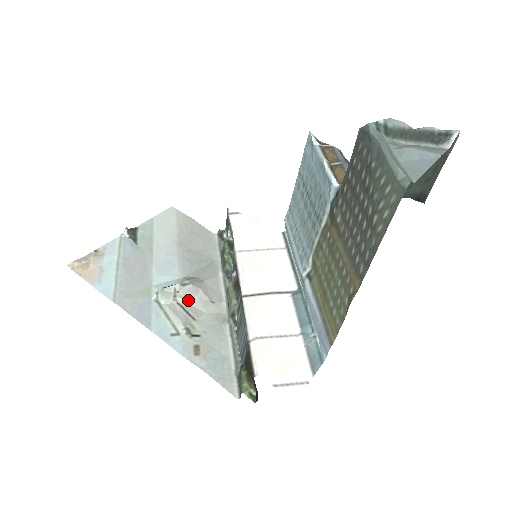
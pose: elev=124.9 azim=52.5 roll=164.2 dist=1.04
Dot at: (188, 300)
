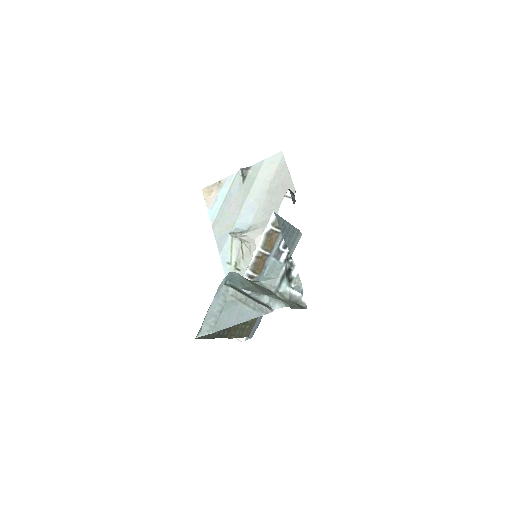
Dot at: (246, 244)
